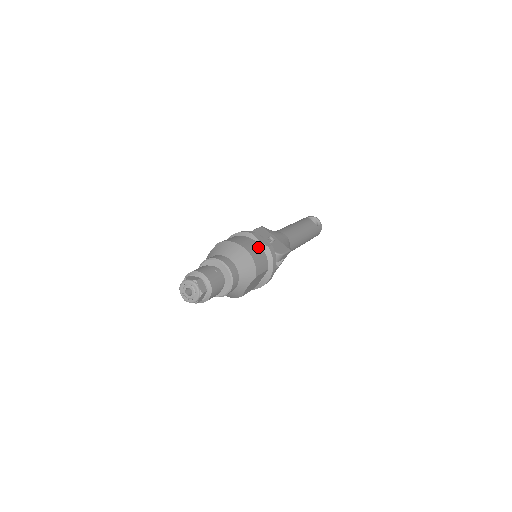
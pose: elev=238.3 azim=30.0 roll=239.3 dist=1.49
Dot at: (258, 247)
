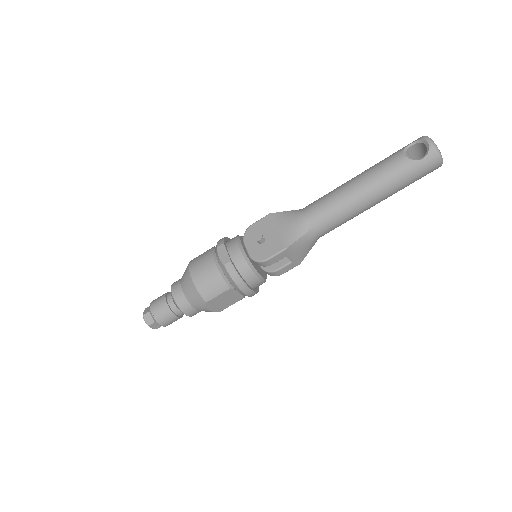
Dot at: (211, 268)
